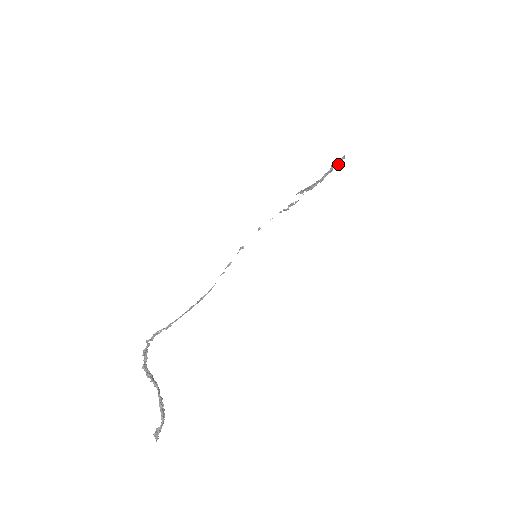
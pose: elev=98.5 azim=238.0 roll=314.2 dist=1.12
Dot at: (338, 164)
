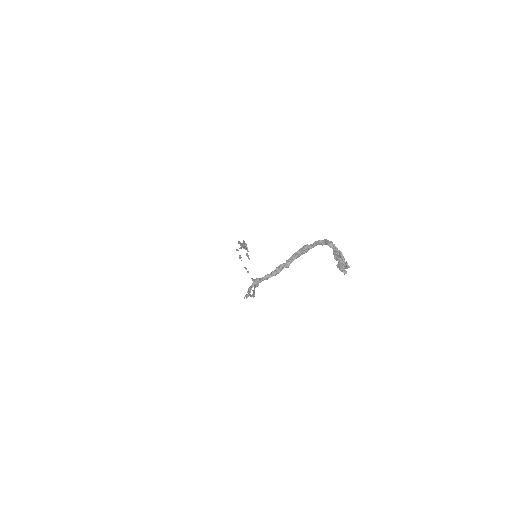
Dot at: (247, 249)
